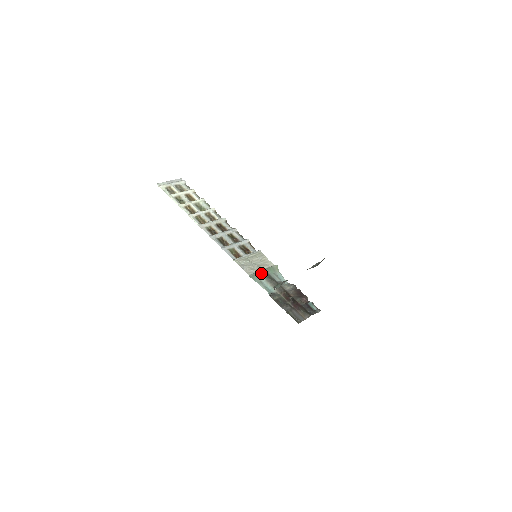
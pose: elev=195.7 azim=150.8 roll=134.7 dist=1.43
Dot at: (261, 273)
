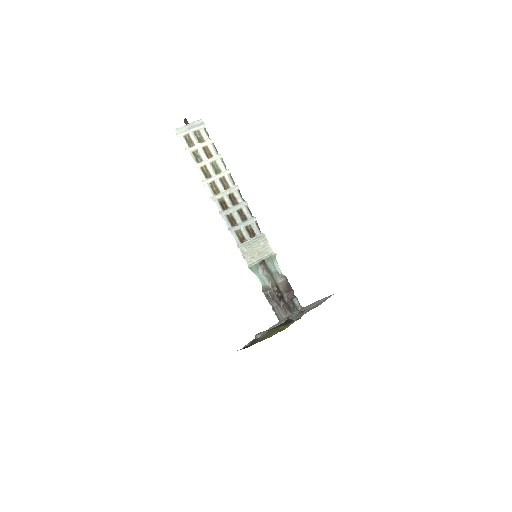
Dot at: (259, 264)
